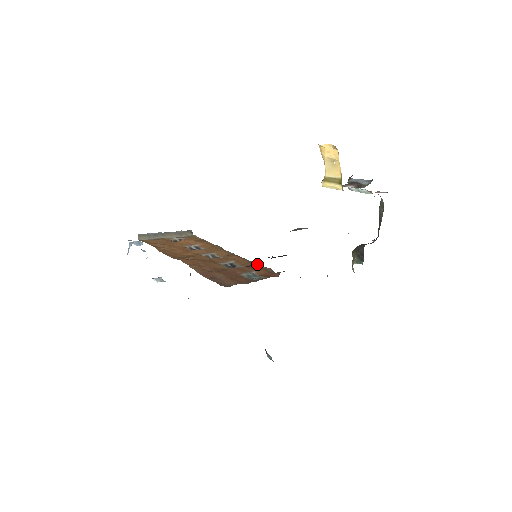
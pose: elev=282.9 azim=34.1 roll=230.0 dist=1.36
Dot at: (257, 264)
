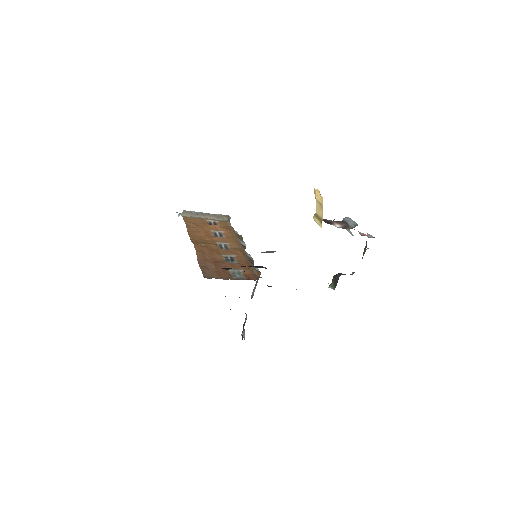
Dot at: (250, 264)
